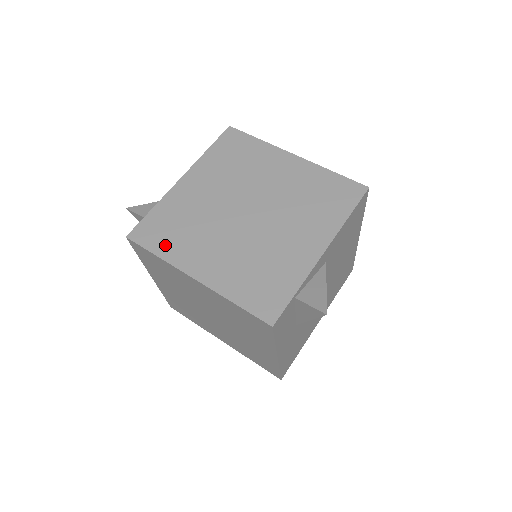
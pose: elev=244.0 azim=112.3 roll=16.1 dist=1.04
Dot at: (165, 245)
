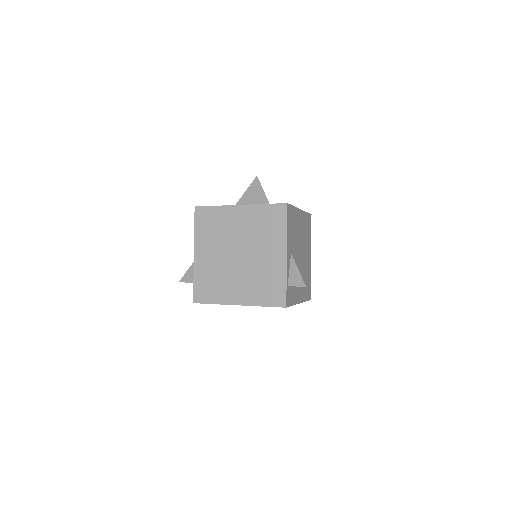
Dot at: (214, 296)
